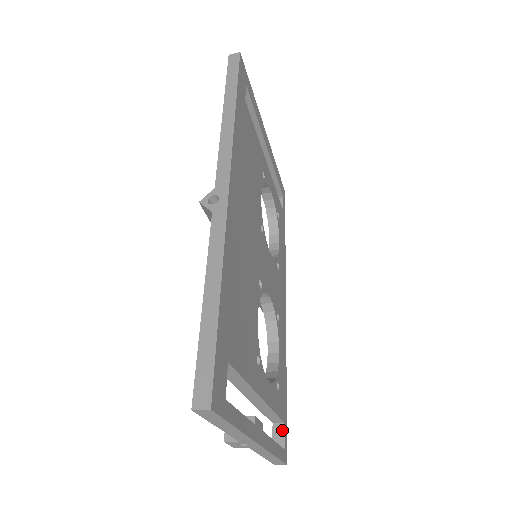
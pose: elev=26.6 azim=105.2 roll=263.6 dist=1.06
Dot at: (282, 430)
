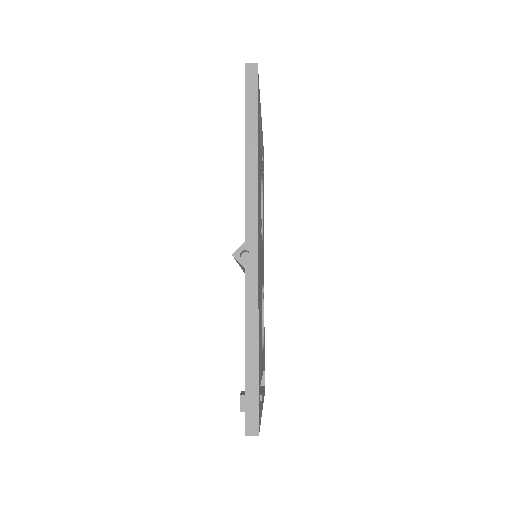
Dot at: (263, 372)
